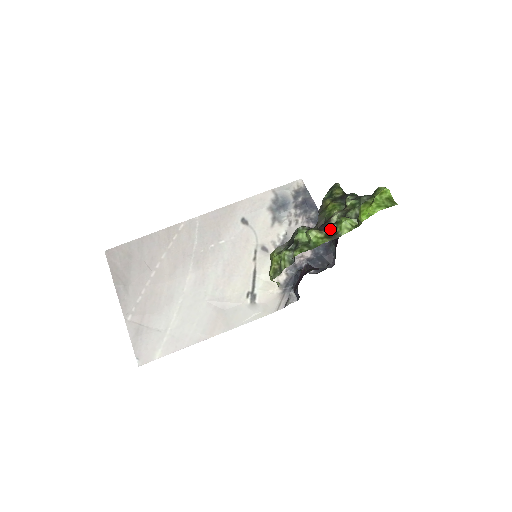
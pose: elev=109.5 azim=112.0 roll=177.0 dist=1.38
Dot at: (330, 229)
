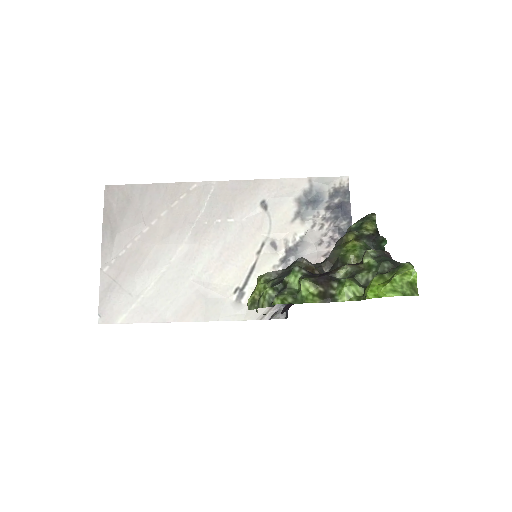
Dot at: (328, 286)
